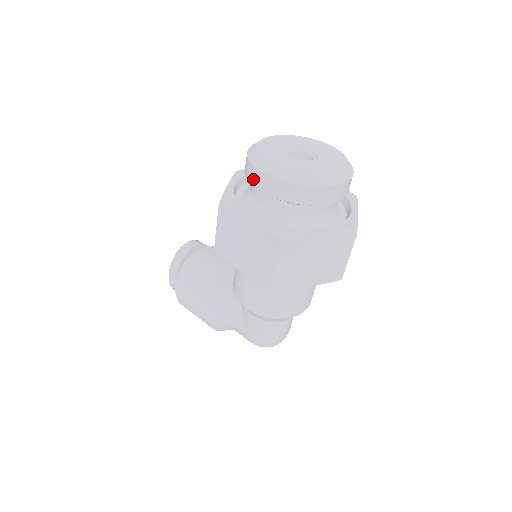
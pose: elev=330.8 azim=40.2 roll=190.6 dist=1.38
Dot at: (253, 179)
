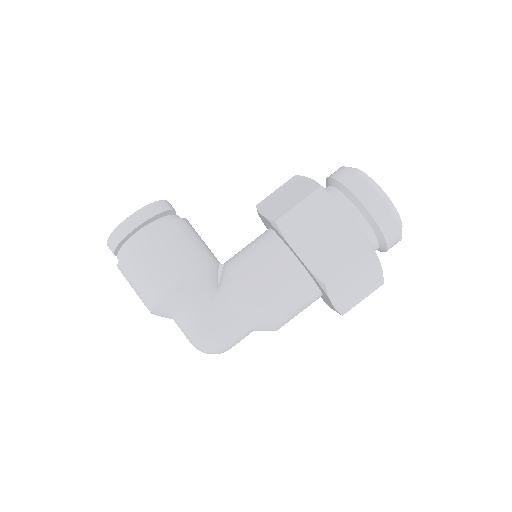
Dot at: (359, 189)
